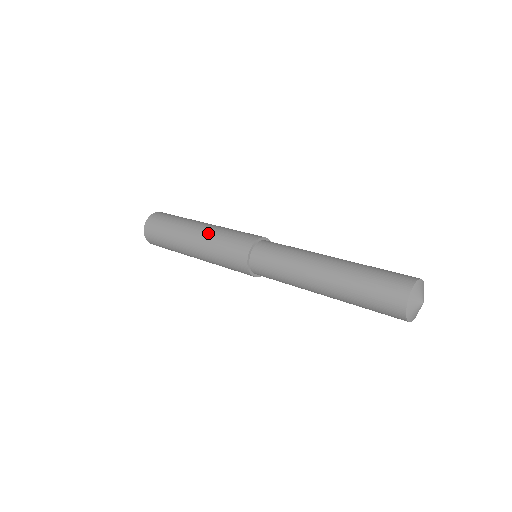
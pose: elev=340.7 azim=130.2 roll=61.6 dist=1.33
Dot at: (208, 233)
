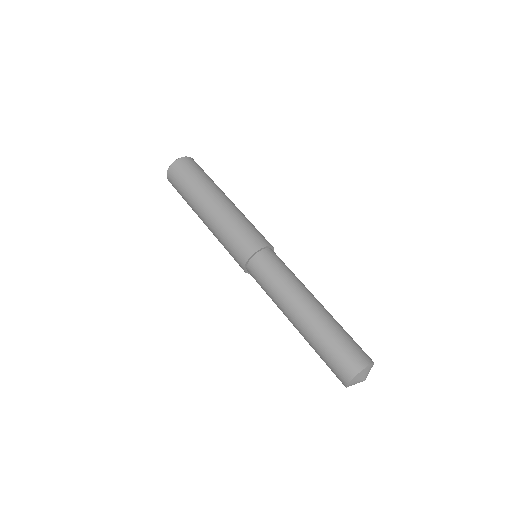
Dot at: (226, 212)
